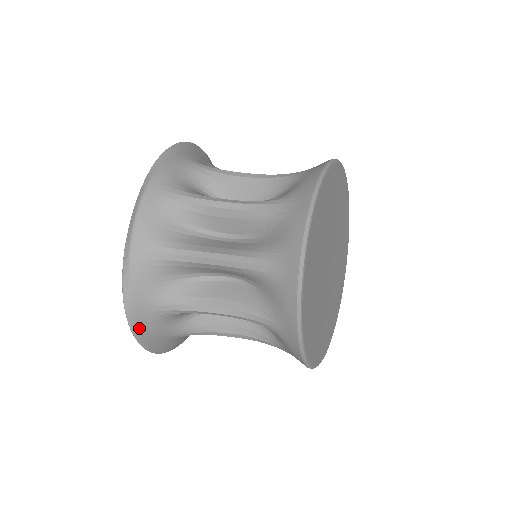
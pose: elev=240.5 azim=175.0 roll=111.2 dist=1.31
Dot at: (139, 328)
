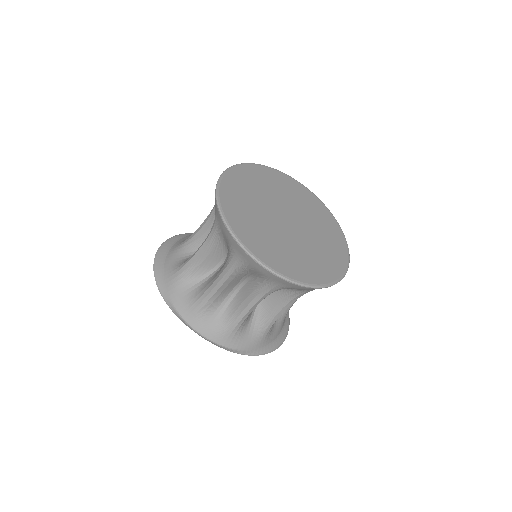
Dot at: (269, 348)
